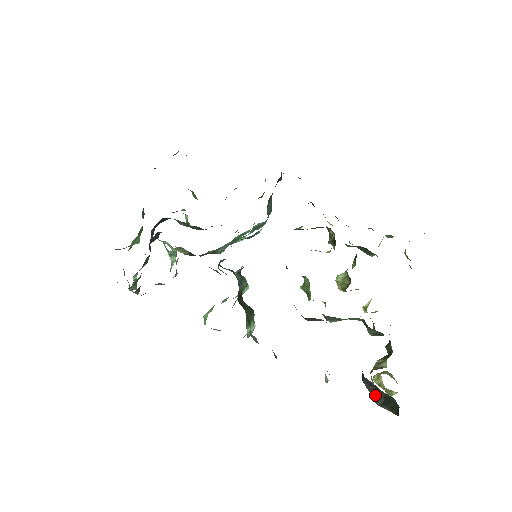
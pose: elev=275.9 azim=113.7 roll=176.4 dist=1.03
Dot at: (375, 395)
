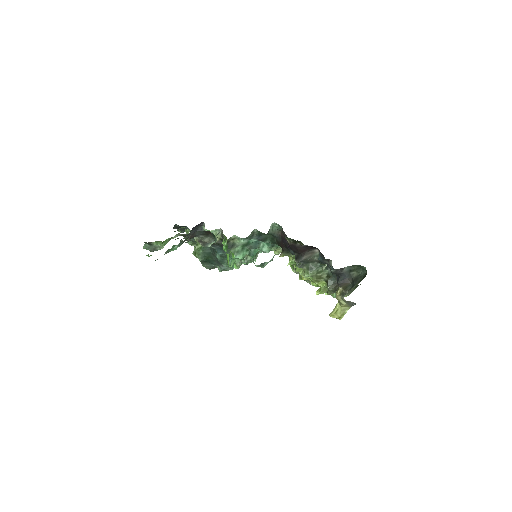
Dot at: (346, 287)
